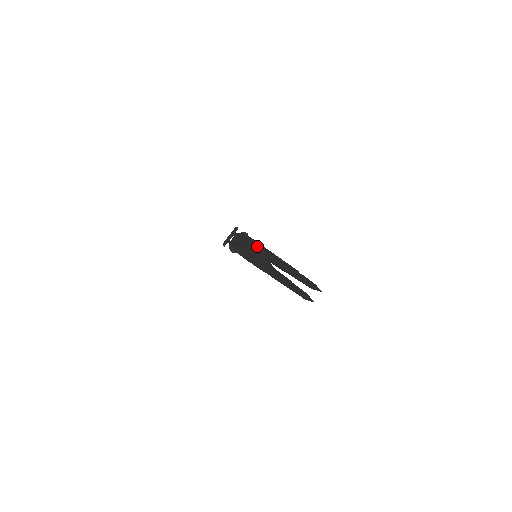
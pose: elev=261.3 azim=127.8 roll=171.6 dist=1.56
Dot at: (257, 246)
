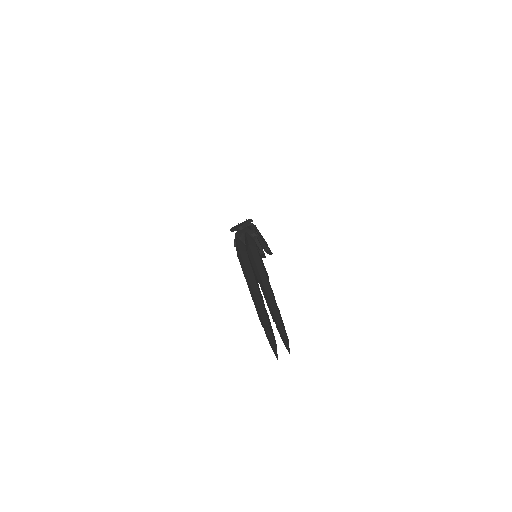
Dot at: (257, 264)
